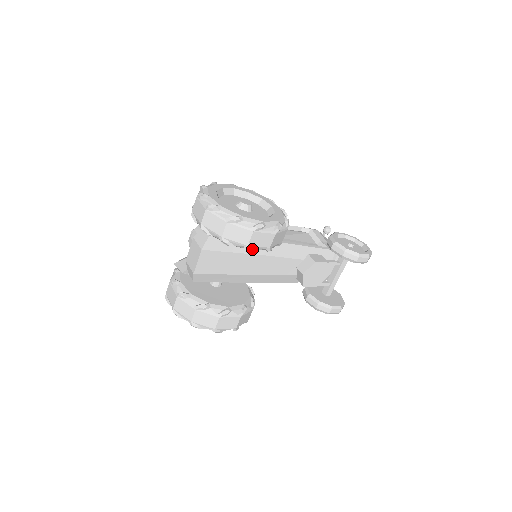
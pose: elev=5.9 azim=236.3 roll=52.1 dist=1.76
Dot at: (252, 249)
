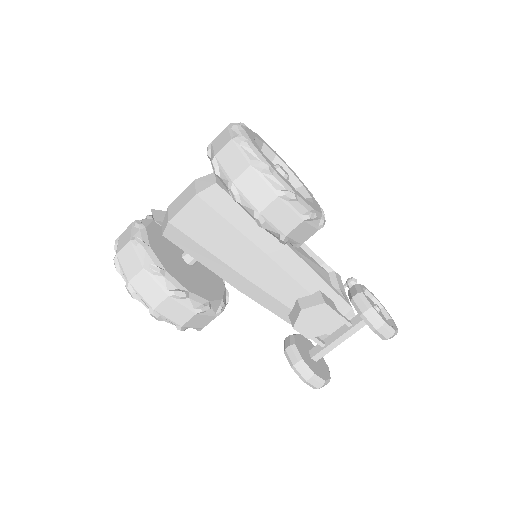
Dot at: (263, 222)
